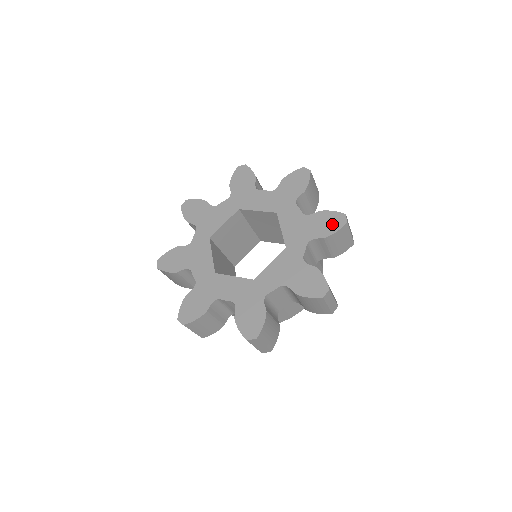
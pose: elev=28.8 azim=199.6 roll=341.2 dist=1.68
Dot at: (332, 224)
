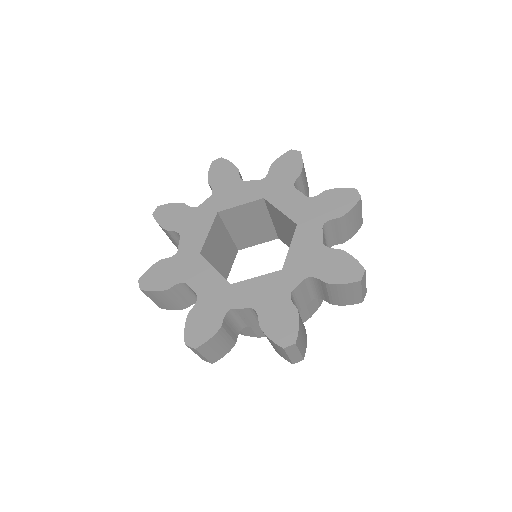
Dot at: (344, 272)
